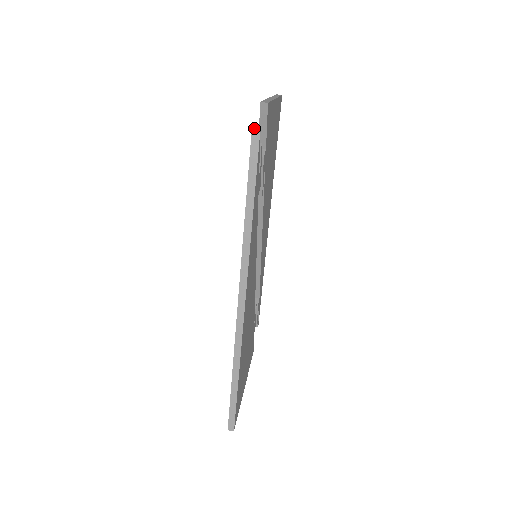
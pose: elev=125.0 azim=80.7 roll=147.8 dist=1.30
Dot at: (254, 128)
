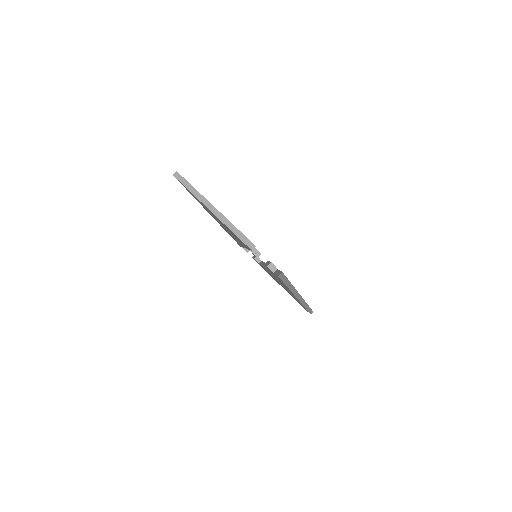
Dot at: (279, 275)
